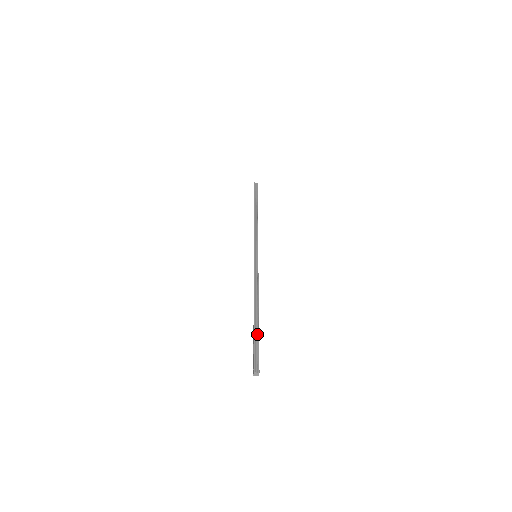
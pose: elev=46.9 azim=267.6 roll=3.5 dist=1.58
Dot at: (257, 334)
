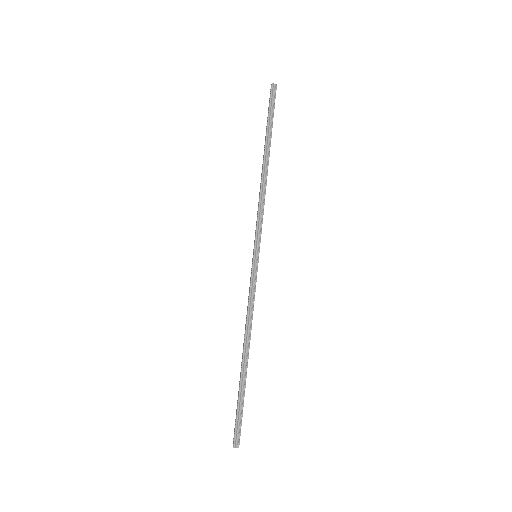
Dot at: (242, 395)
